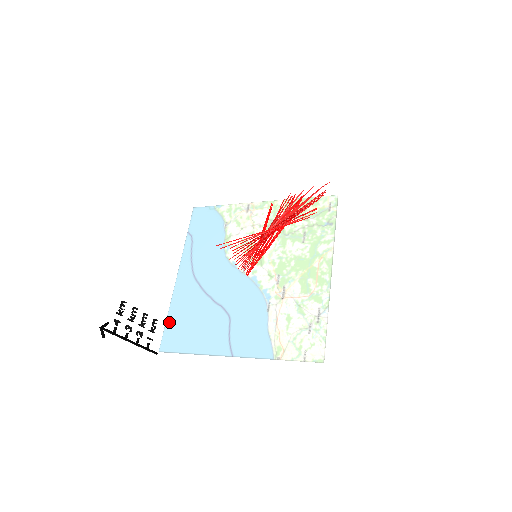
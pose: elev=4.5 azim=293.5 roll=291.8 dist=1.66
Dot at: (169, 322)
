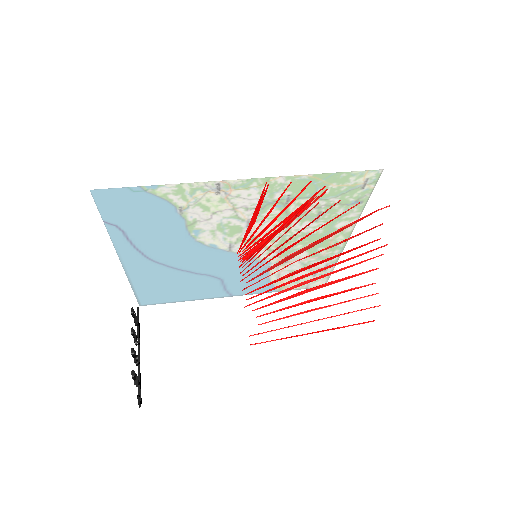
Dot at: (139, 292)
